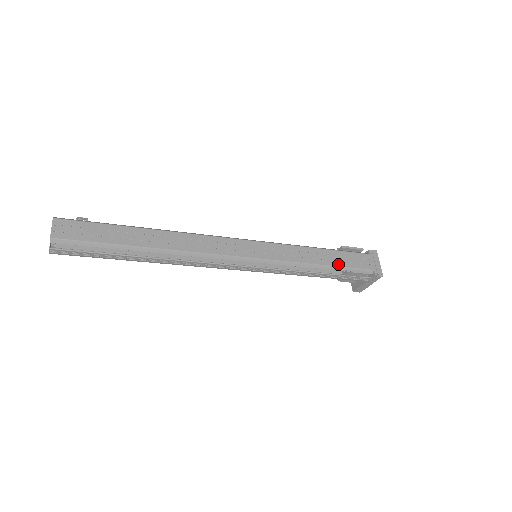
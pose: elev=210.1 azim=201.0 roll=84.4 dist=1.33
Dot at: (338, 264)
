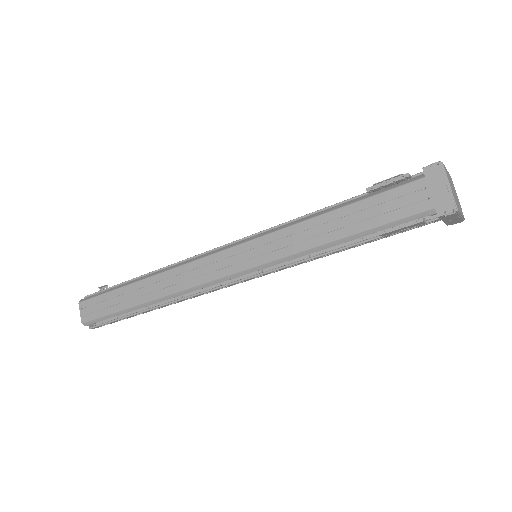
Dot at: (362, 227)
